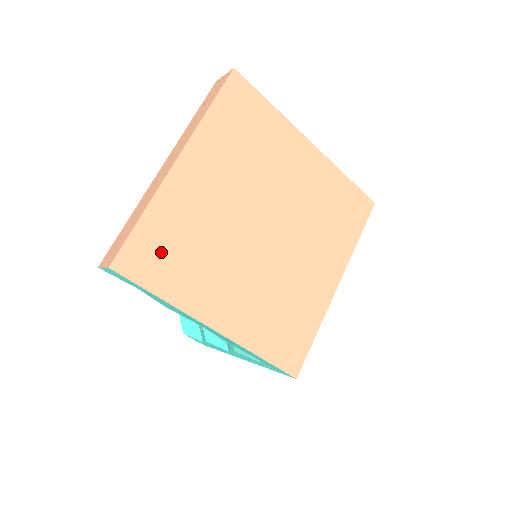
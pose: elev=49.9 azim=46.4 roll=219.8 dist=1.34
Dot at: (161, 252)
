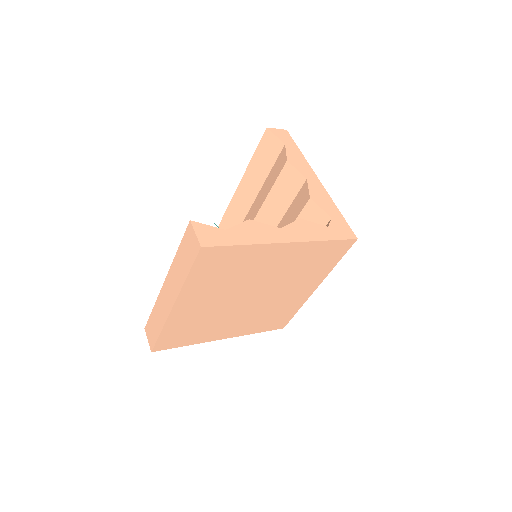
Dot at: (179, 336)
